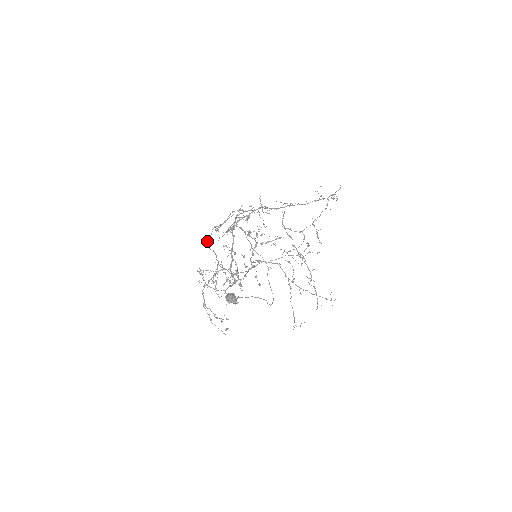
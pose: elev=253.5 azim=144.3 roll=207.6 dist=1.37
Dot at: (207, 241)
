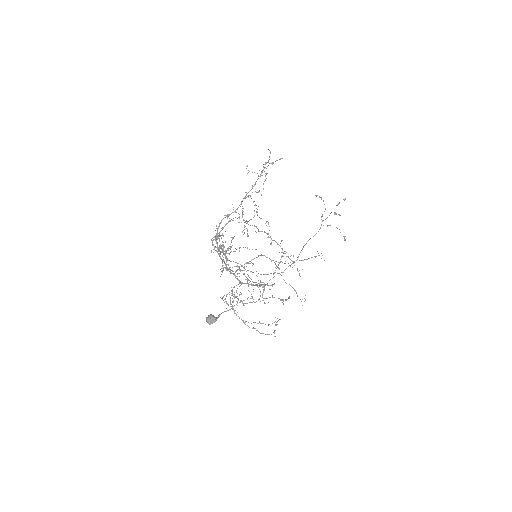
Dot at: occluded
